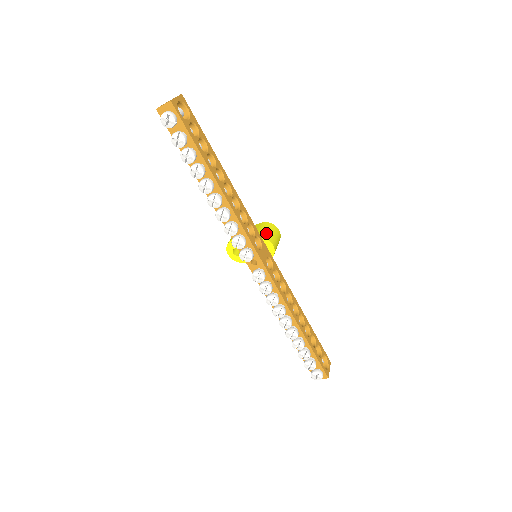
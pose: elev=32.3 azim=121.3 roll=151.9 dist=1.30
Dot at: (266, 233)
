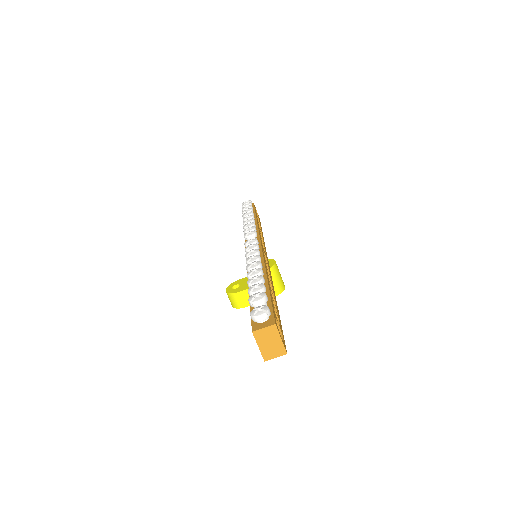
Dot at: occluded
